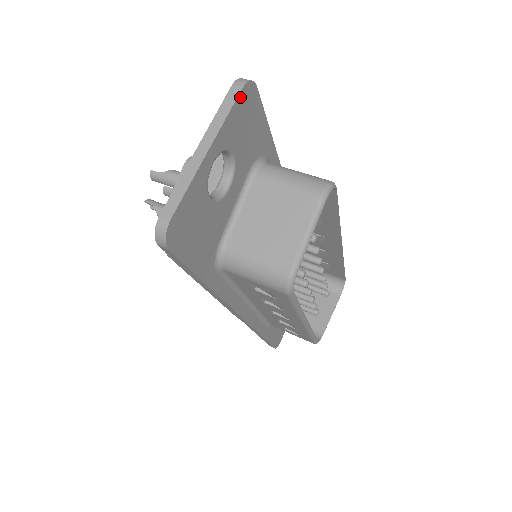
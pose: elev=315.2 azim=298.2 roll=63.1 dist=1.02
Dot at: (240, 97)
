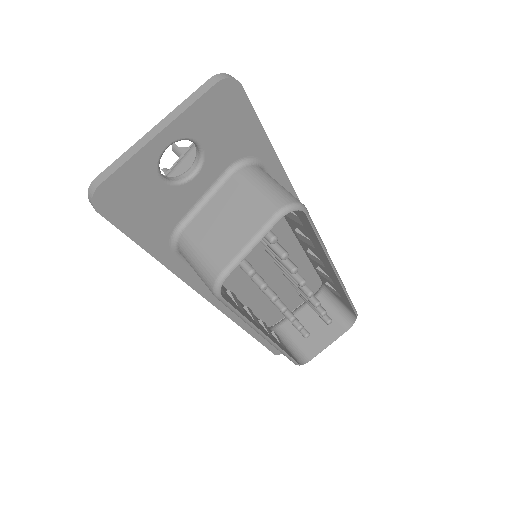
Dot at: (213, 91)
